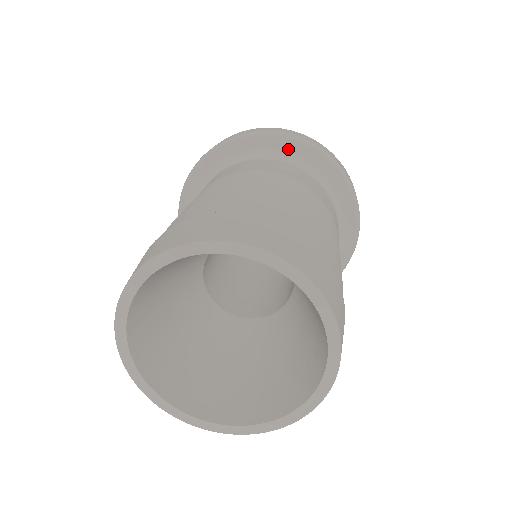
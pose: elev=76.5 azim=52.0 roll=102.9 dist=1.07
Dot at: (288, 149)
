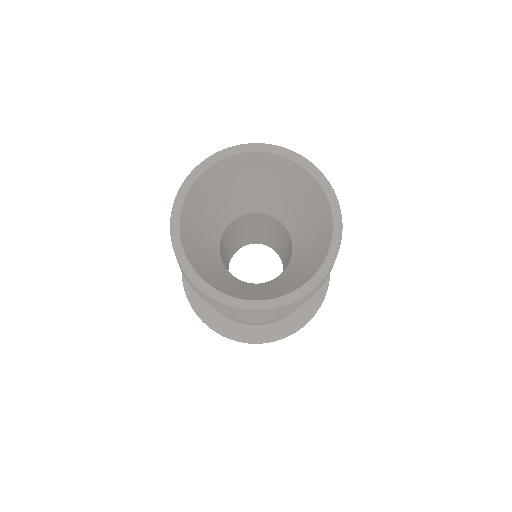
Dot at: occluded
